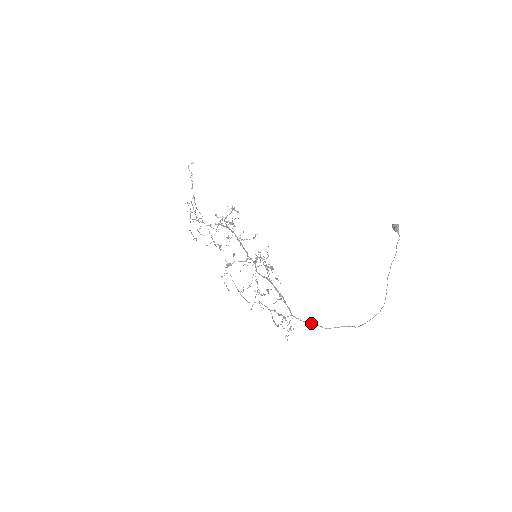
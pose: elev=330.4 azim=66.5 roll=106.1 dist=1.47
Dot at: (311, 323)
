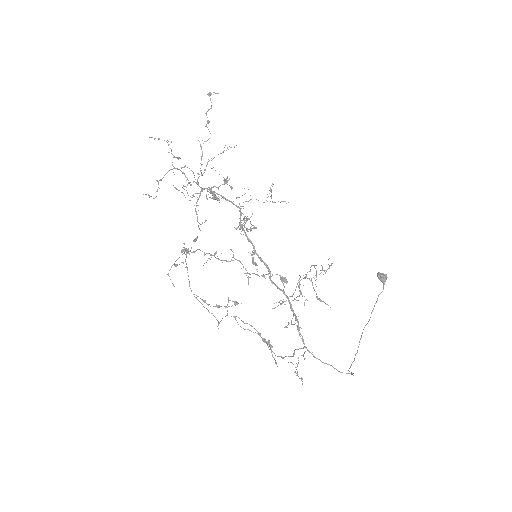
Dot at: (326, 363)
